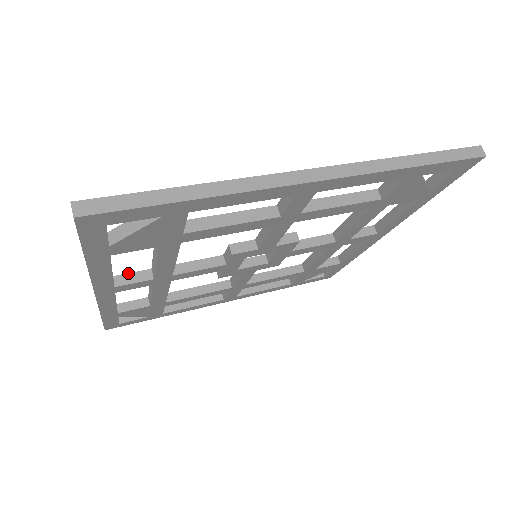
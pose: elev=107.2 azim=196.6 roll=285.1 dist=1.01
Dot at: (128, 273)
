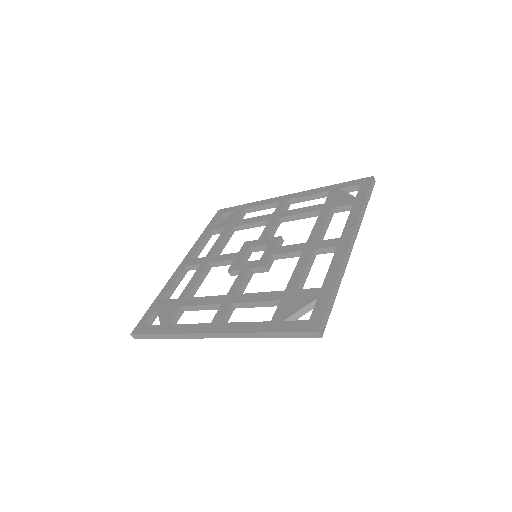
Dot at: (191, 265)
